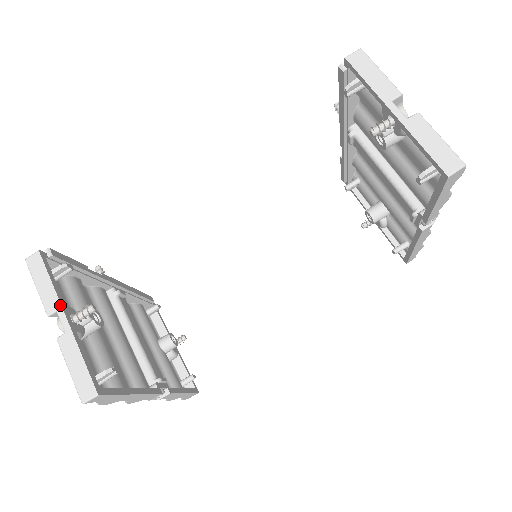
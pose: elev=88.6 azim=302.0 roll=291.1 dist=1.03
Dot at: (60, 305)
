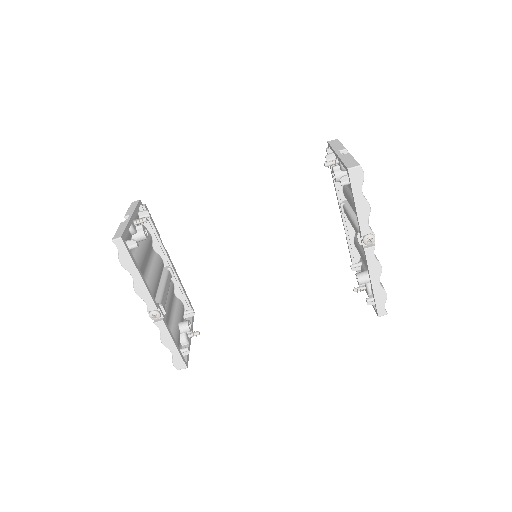
Dot at: (133, 213)
